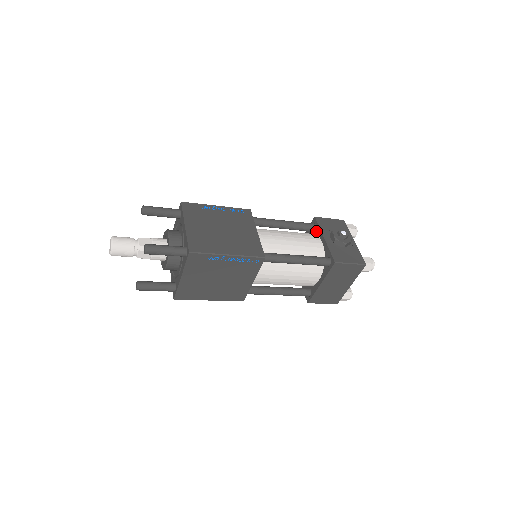
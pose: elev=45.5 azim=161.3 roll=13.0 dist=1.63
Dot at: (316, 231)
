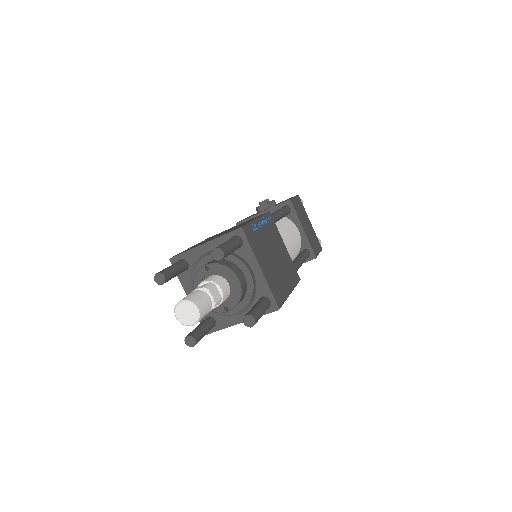
Dot at: occluded
